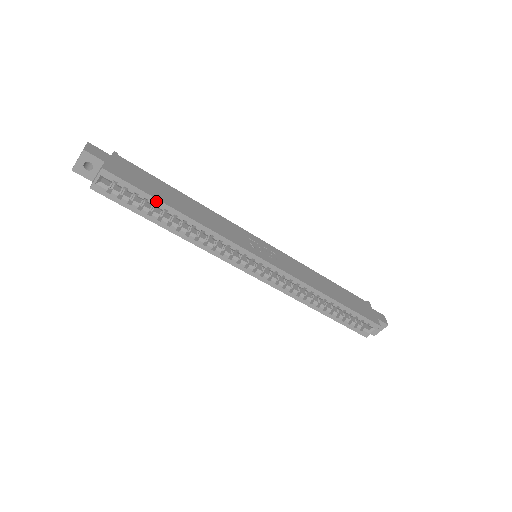
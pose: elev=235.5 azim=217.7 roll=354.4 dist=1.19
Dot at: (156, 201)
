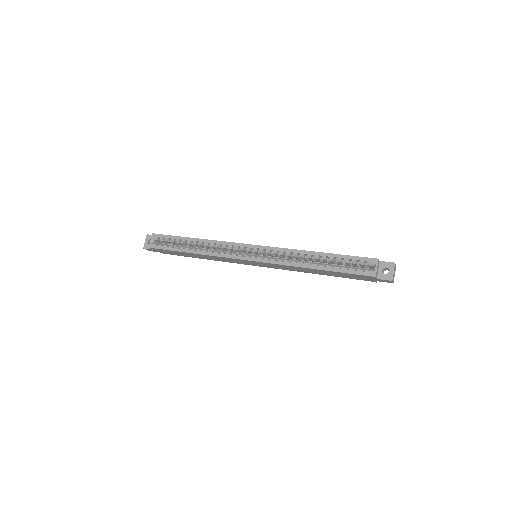
Dot at: (180, 238)
